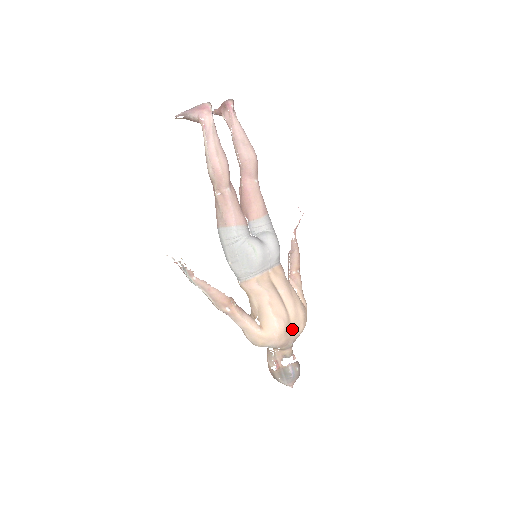
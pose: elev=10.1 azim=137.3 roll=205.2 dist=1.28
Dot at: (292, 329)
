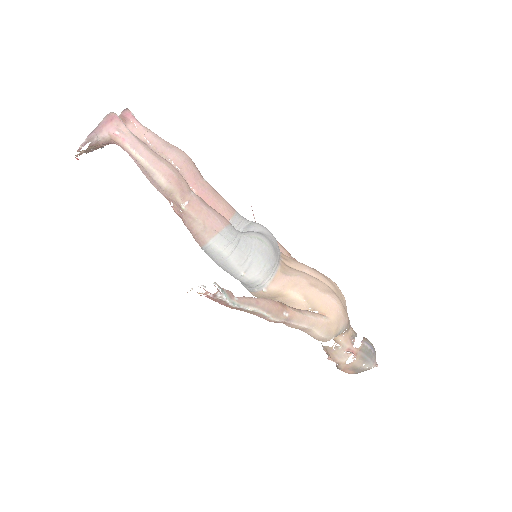
Dot at: occluded
